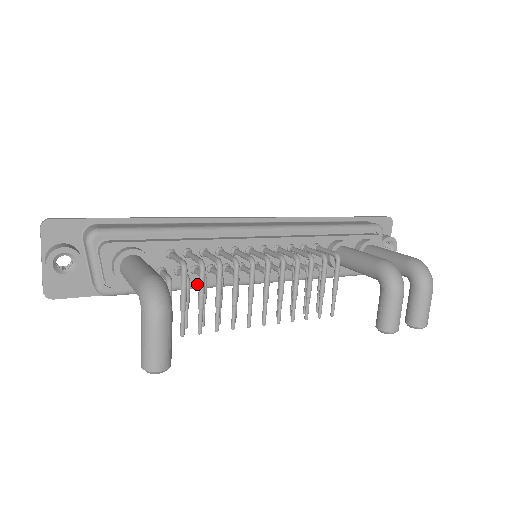
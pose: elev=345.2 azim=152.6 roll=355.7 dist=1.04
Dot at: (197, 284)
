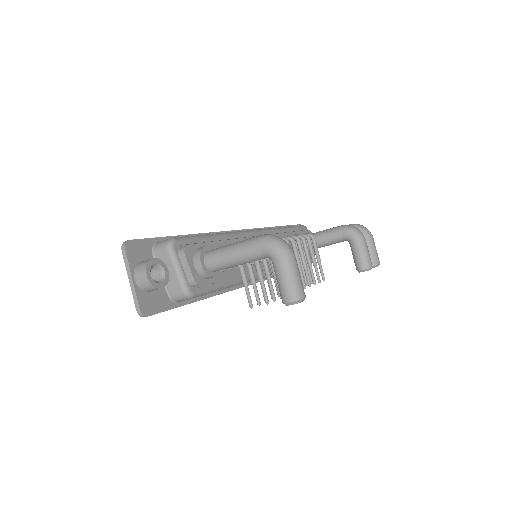
Dot at: (239, 279)
